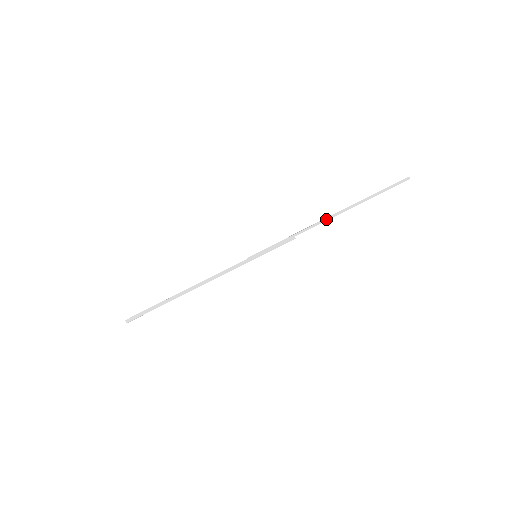
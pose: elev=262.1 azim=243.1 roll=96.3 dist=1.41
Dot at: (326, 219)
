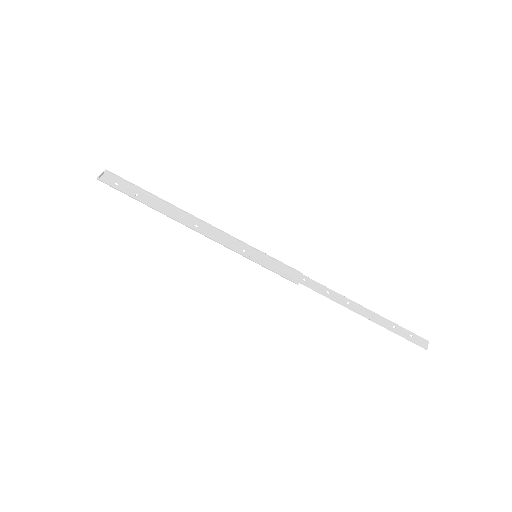
Dot at: (336, 301)
